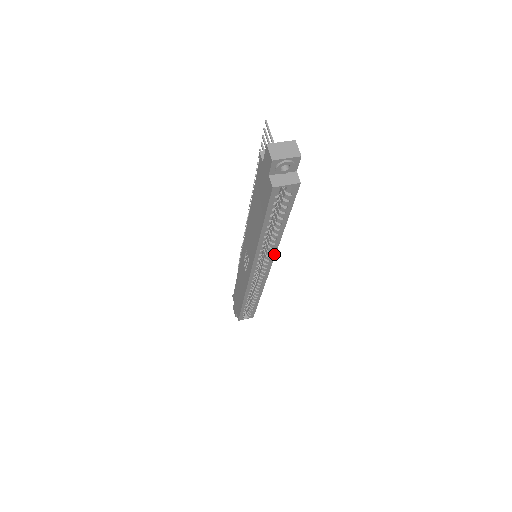
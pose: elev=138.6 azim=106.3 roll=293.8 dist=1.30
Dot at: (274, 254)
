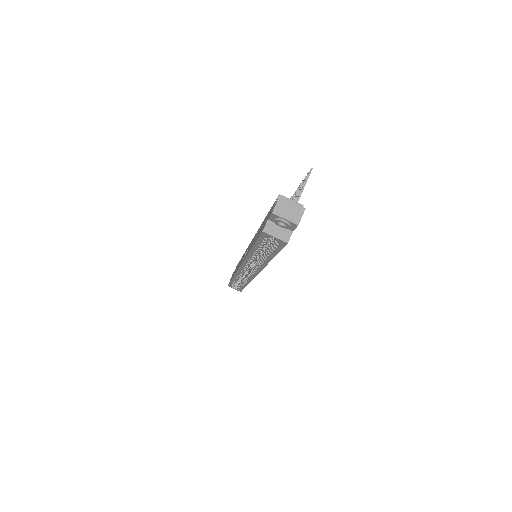
Dot at: (262, 268)
